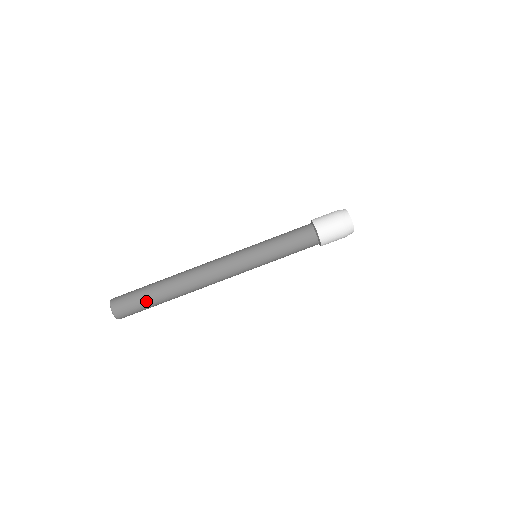
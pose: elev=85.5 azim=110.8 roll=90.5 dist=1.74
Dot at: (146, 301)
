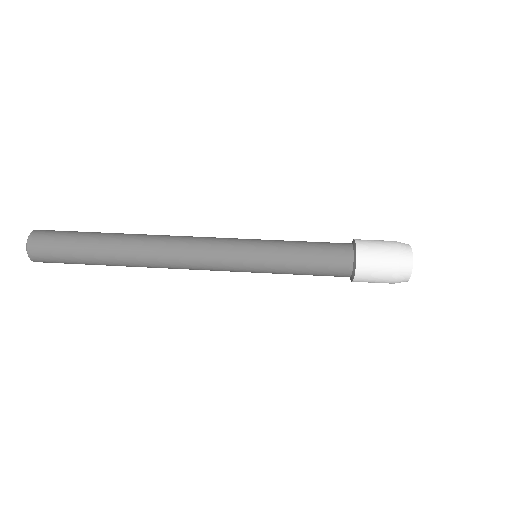
Dot at: (78, 247)
